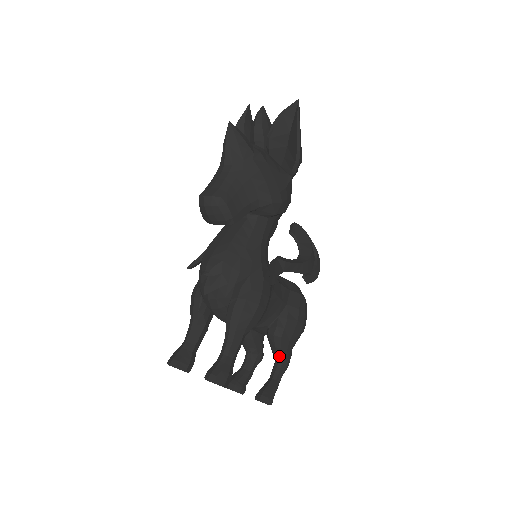
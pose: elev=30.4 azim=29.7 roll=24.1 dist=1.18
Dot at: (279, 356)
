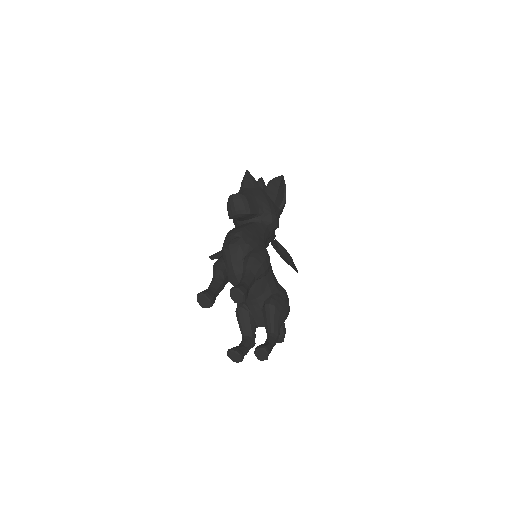
Dot at: (272, 325)
